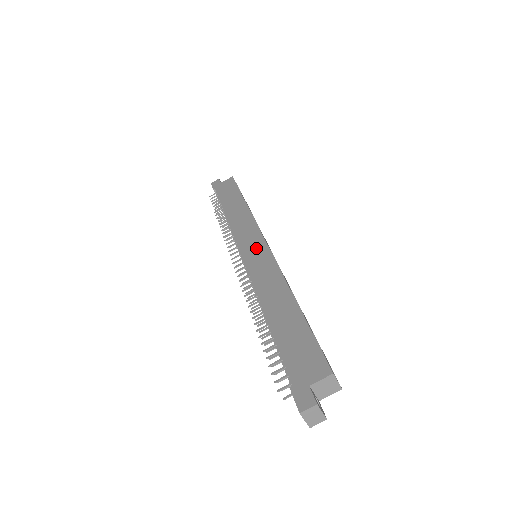
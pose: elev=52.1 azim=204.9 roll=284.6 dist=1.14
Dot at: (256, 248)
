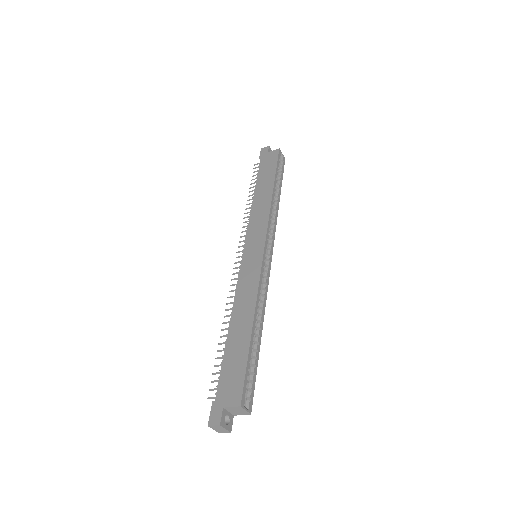
Dot at: (255, 251)
